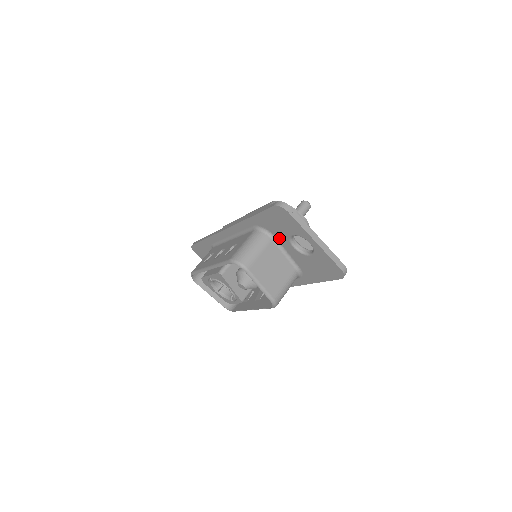
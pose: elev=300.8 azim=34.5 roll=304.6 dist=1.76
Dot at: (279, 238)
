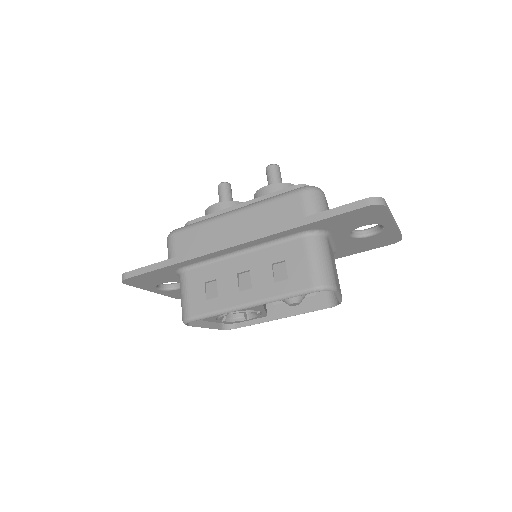
Dot at: (336, 233)
